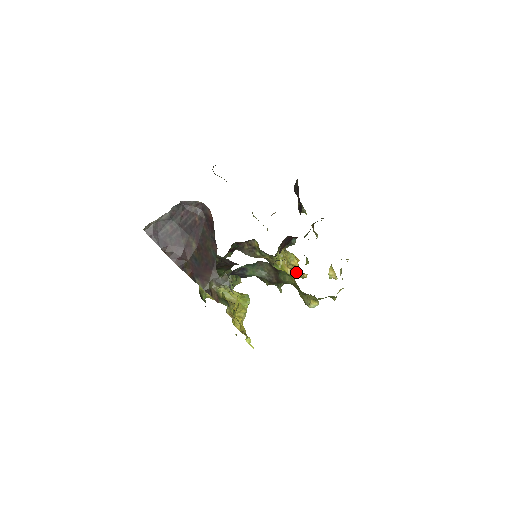
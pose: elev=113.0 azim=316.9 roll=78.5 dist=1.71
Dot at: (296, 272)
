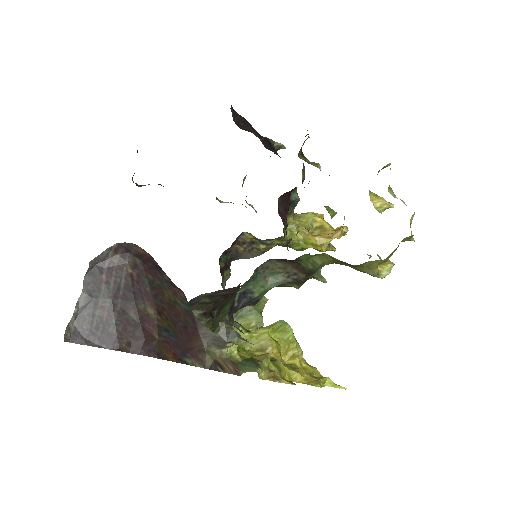
Dot at: (329, 234)
